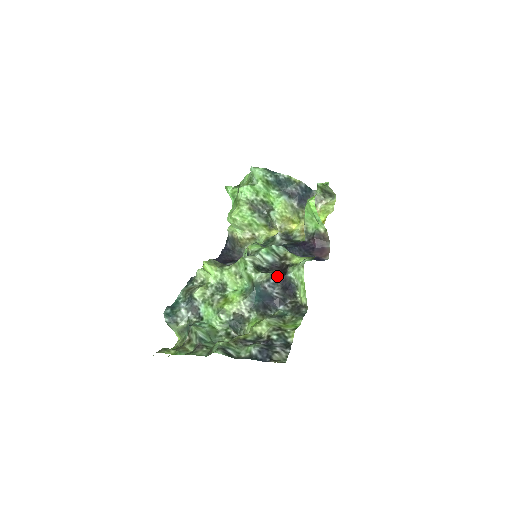
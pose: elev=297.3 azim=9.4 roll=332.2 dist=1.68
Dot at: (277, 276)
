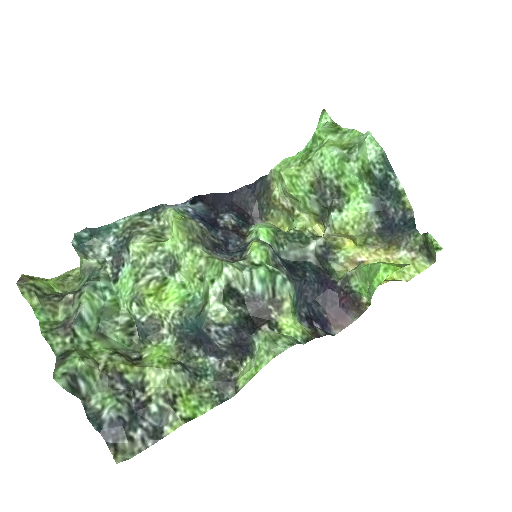
Dot at: (239, 327)
